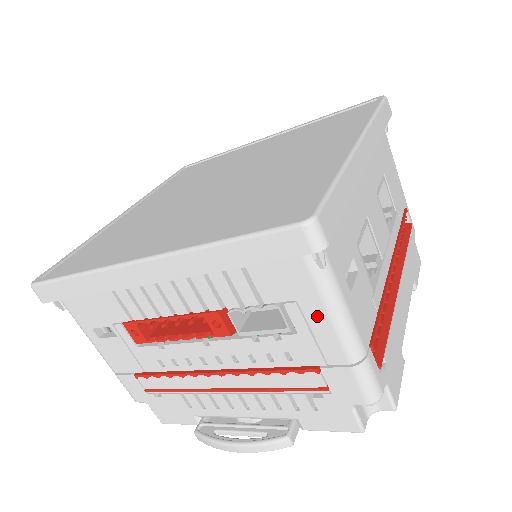
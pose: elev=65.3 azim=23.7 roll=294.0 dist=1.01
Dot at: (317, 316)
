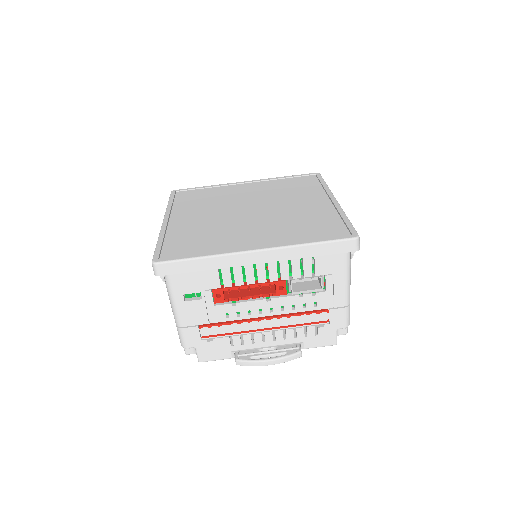
Dot at: (340, 282)
